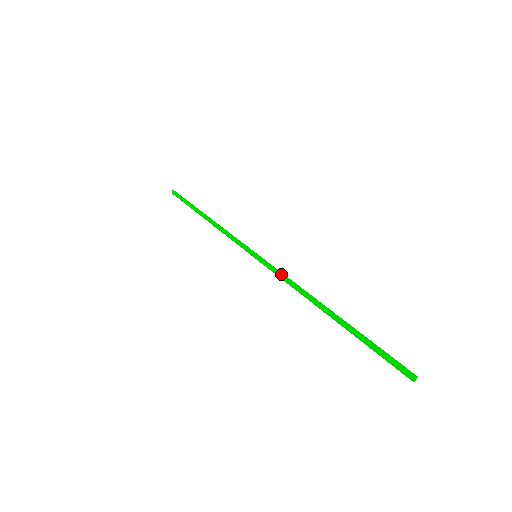
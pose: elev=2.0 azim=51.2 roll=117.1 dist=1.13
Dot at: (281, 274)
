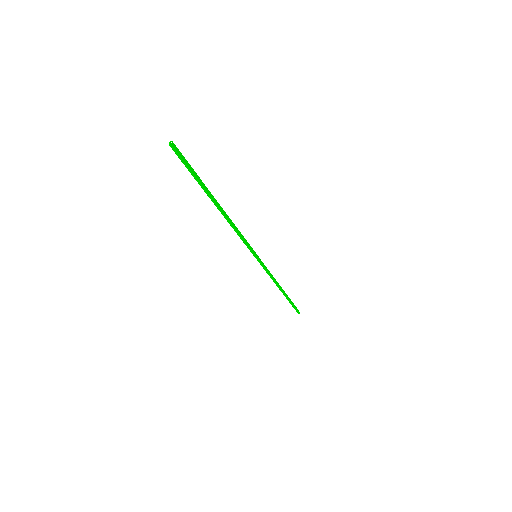
Dot at: (241, 237)
